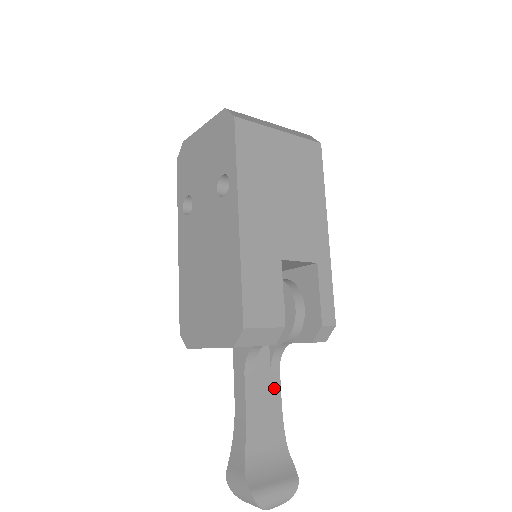
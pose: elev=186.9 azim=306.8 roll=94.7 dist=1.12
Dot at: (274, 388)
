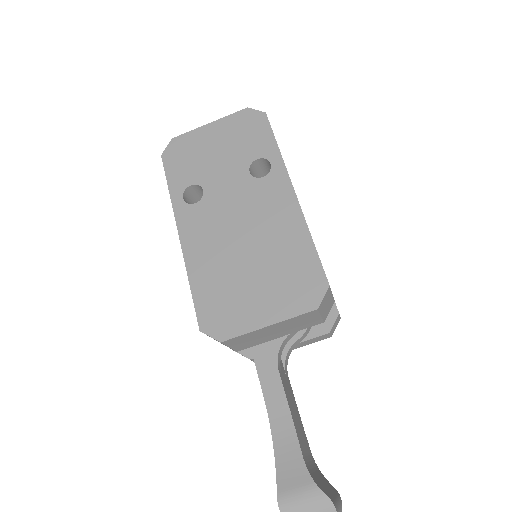
Dot at: (292, 393)
